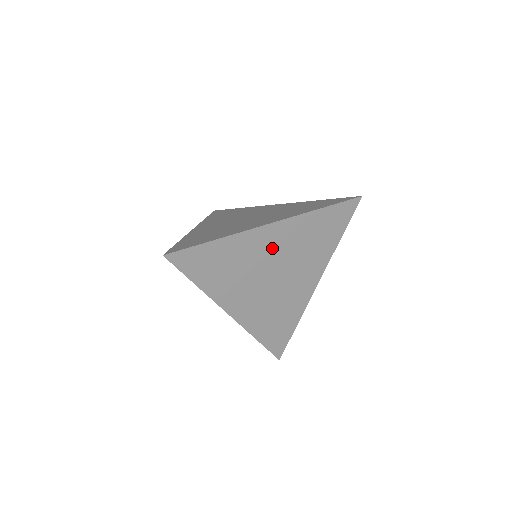
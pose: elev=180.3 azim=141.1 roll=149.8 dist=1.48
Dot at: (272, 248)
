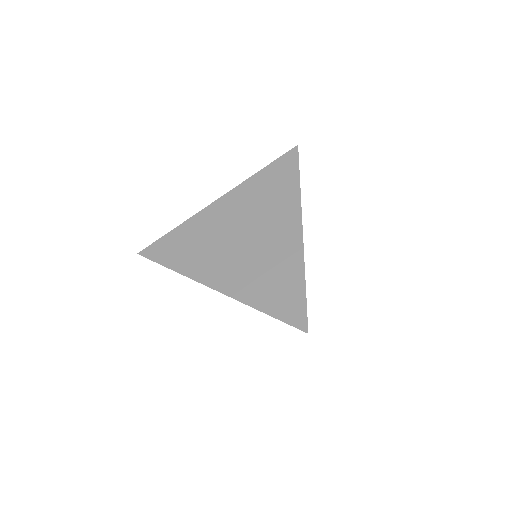
Dot at: (229, 216)
